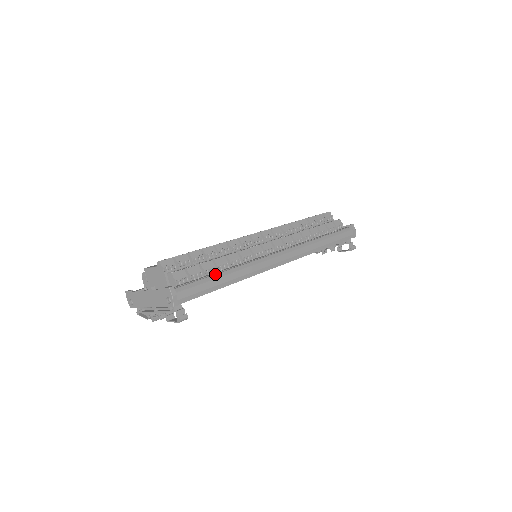
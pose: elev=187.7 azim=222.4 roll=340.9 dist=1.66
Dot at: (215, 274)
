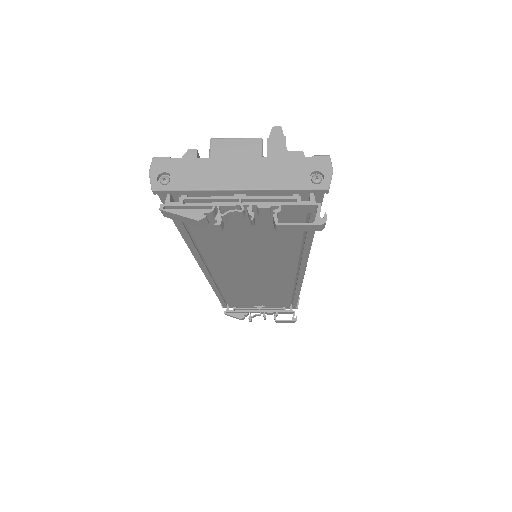
Dot at: occluded
